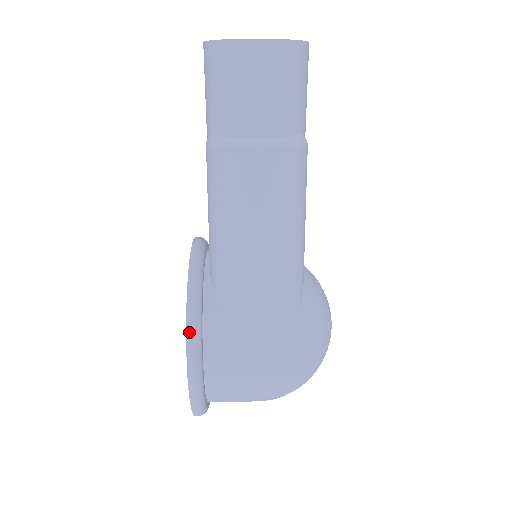
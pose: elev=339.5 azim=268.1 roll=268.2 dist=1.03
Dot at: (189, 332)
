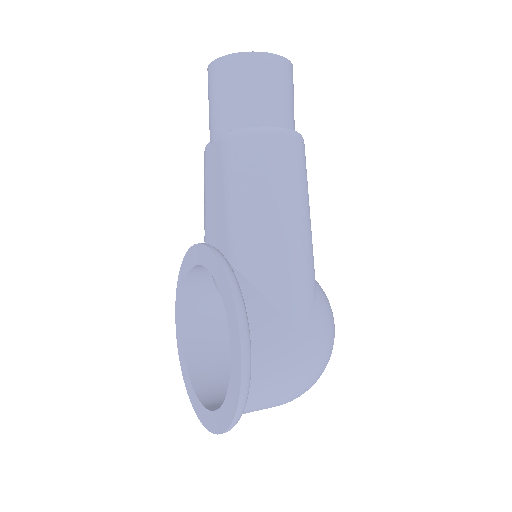
Dot at: (237, 304)
